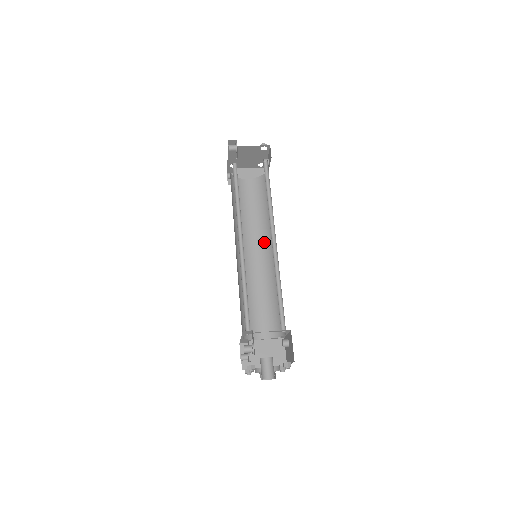
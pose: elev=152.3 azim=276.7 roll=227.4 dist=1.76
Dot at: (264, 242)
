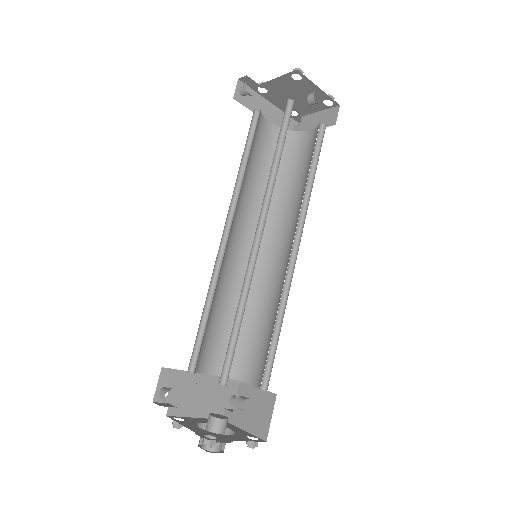
Dot at: (294, 233)
